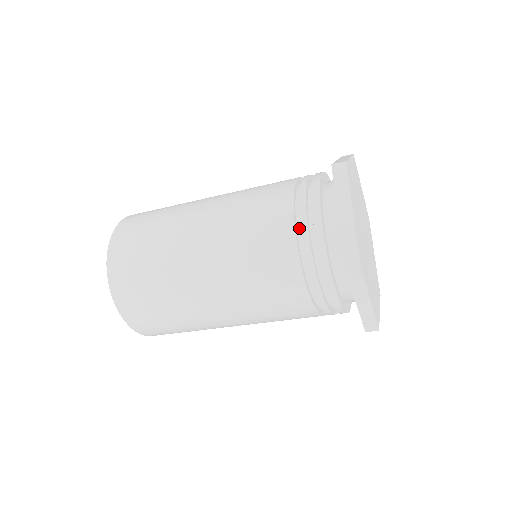
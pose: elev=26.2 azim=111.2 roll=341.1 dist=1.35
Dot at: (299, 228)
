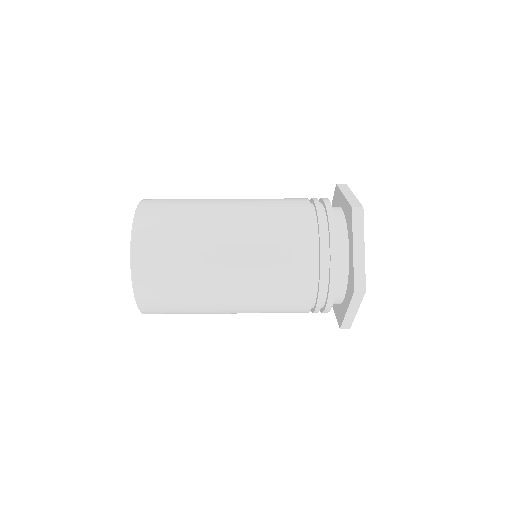
Dot at: (313, 302)
